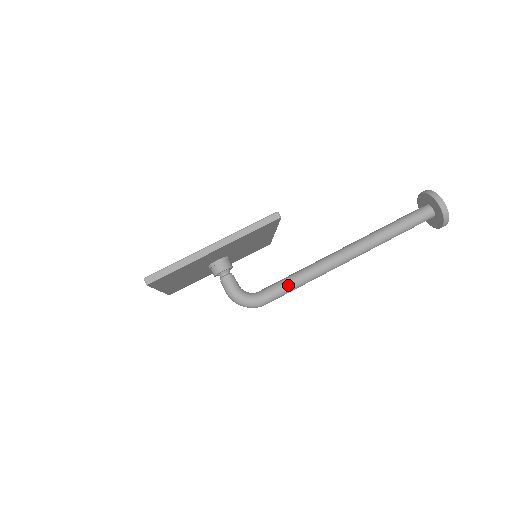
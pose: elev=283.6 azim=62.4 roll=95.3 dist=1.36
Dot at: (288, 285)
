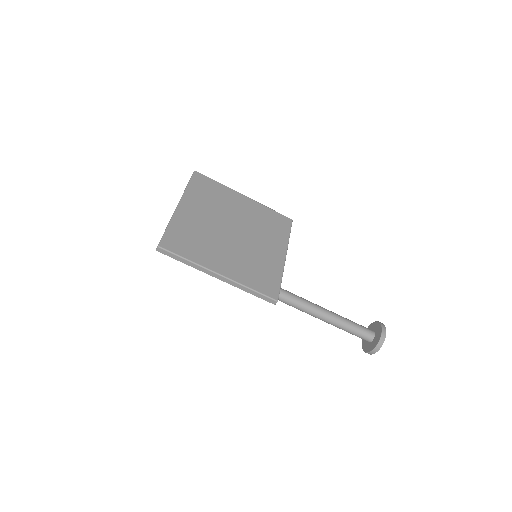
Dot at: occluded
